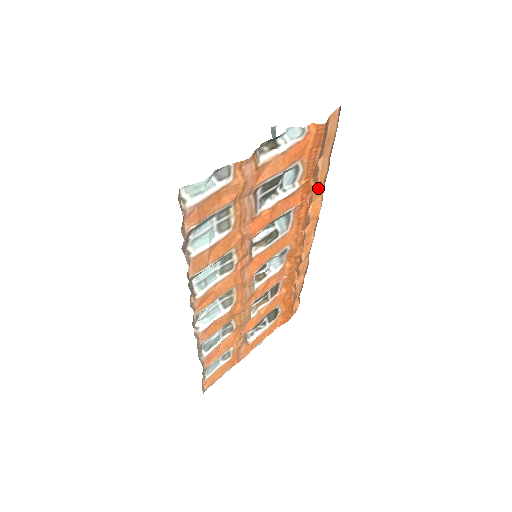
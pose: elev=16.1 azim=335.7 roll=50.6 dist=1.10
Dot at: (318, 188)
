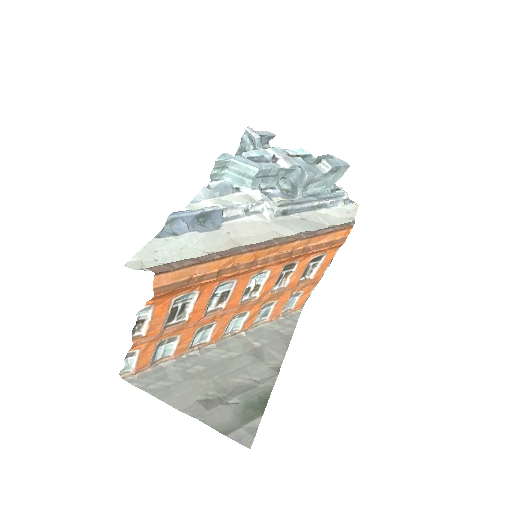
Dot at: (222, 265)
